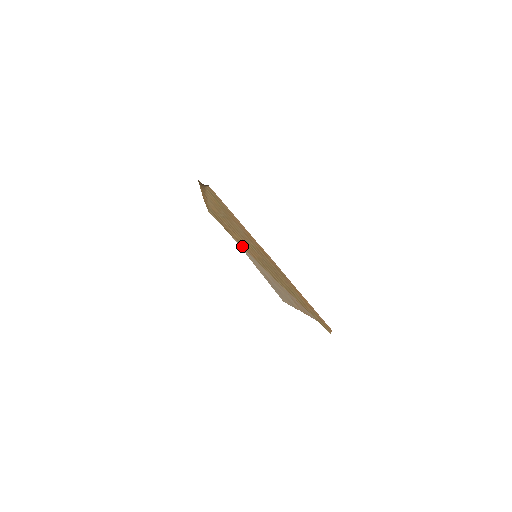
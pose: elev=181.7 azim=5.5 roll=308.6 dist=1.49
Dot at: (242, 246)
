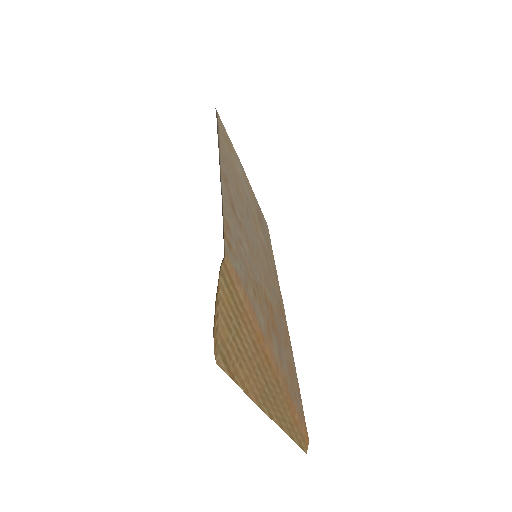
Dot at: (246, 392)
